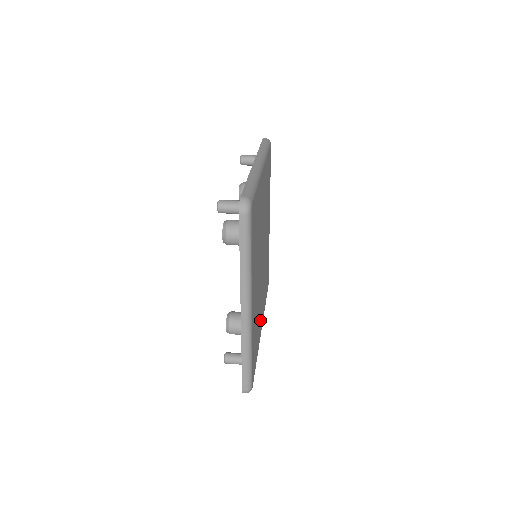
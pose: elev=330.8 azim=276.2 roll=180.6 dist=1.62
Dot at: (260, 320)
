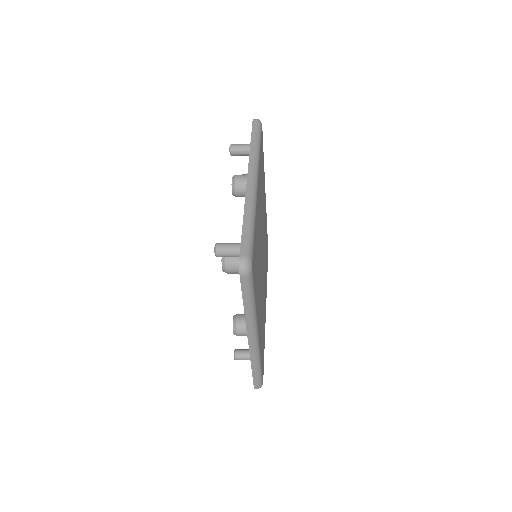
Dot at: occluded
